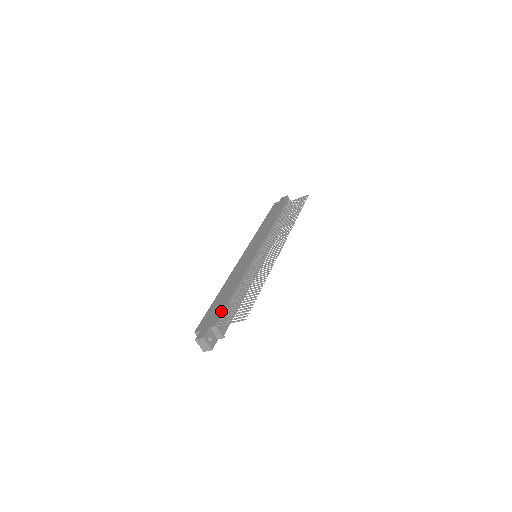
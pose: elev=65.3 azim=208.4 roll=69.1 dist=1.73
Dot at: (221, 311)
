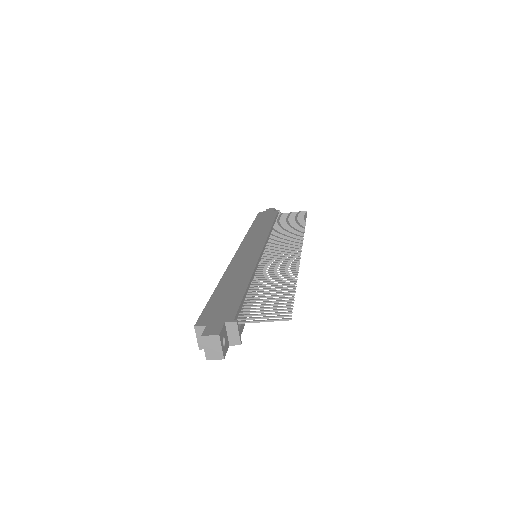
Dot at: (237, 304)
